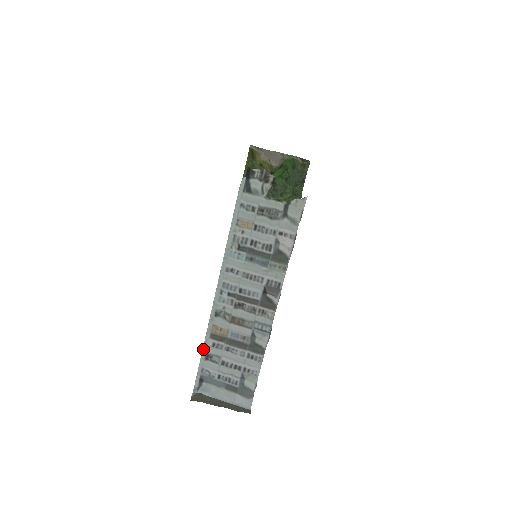
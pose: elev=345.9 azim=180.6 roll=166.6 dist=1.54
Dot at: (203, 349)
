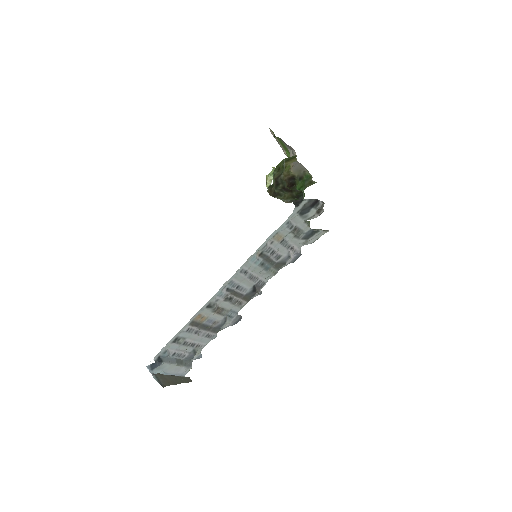
Dot at: (177, 334)
